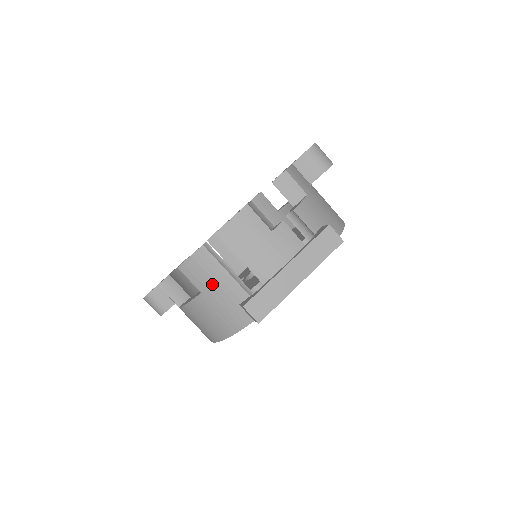
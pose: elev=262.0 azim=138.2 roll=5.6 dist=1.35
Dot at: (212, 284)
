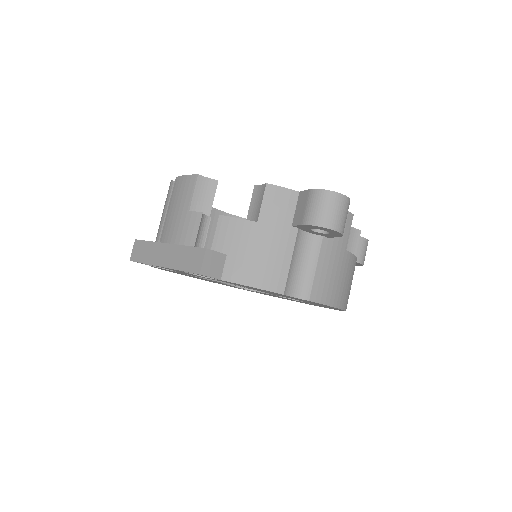
Dot at: occluded
